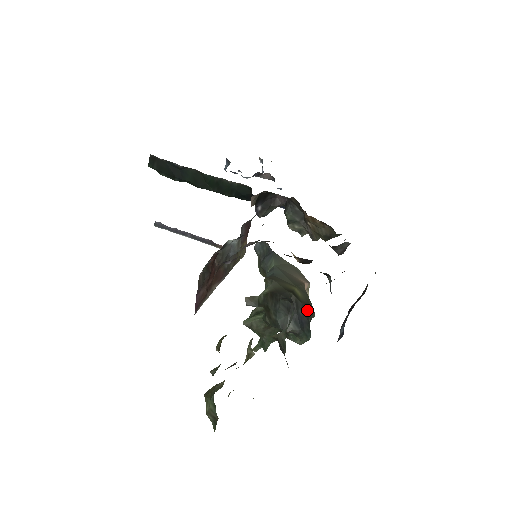
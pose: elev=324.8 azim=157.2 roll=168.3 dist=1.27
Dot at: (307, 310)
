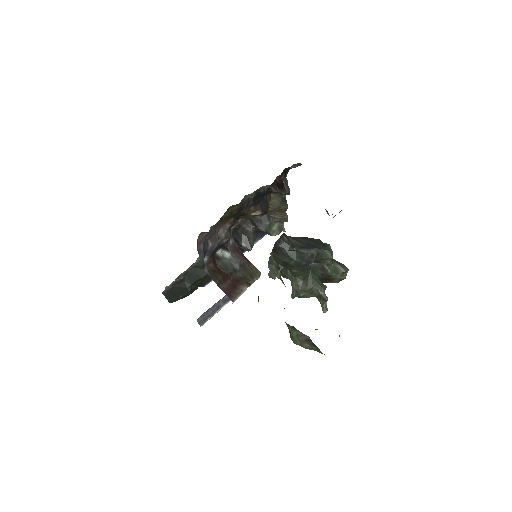
Dot at: (310, 239)
